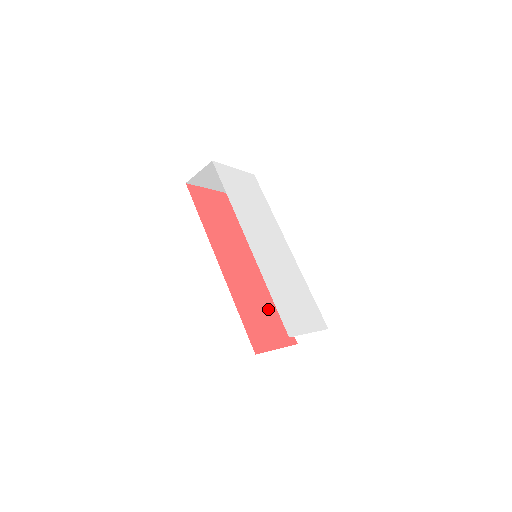
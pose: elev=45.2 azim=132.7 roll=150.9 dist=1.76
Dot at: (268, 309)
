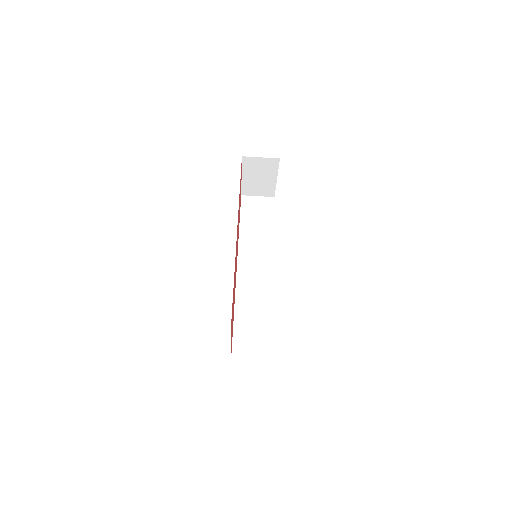
Dot at: occluded
